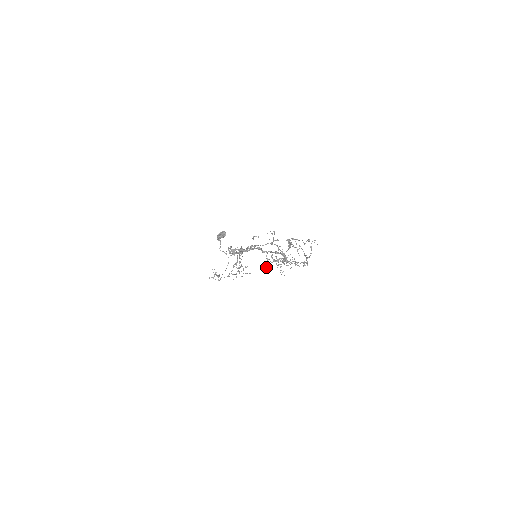
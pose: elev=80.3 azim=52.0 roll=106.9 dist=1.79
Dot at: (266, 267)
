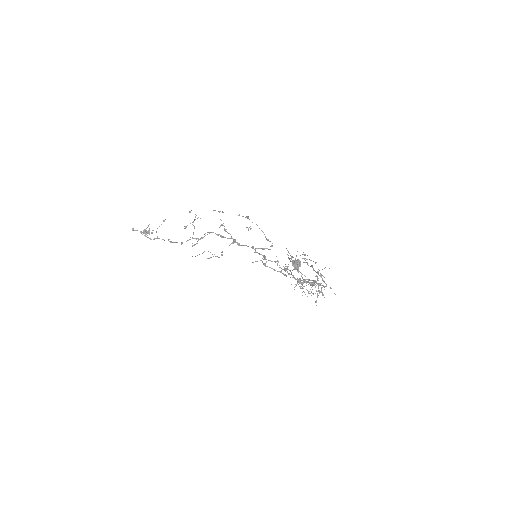
Dot at: occluded
